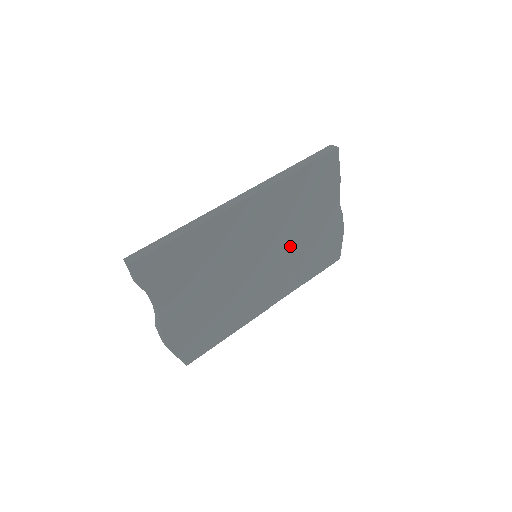
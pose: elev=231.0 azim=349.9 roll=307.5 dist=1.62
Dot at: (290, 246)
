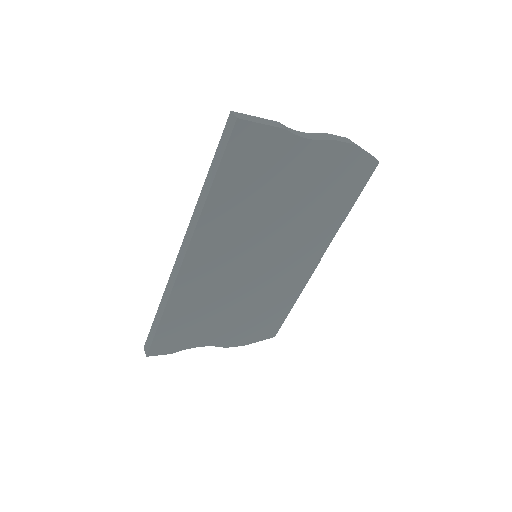
Dot at: (286, 223)
